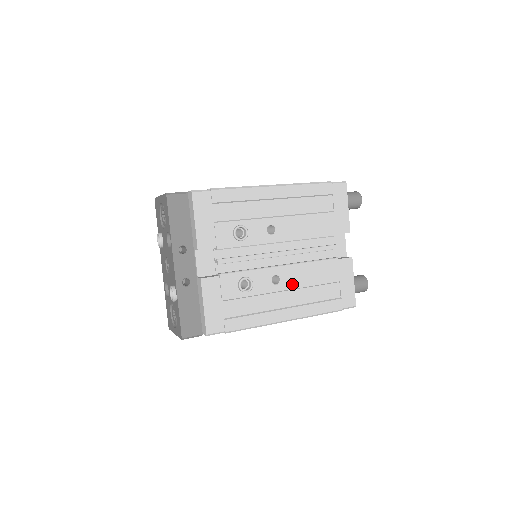
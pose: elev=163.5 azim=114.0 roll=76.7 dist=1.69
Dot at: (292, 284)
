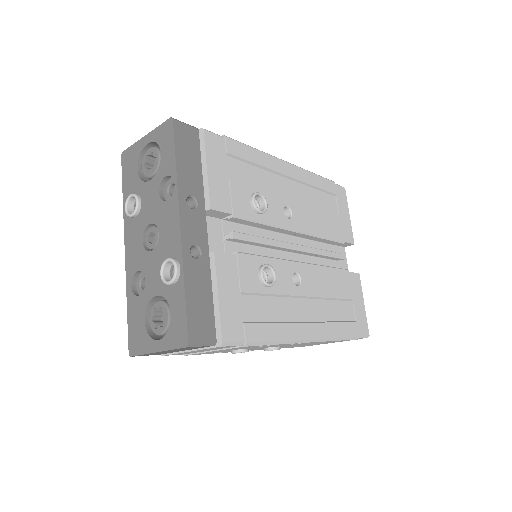
Dot at: (312, 290)
